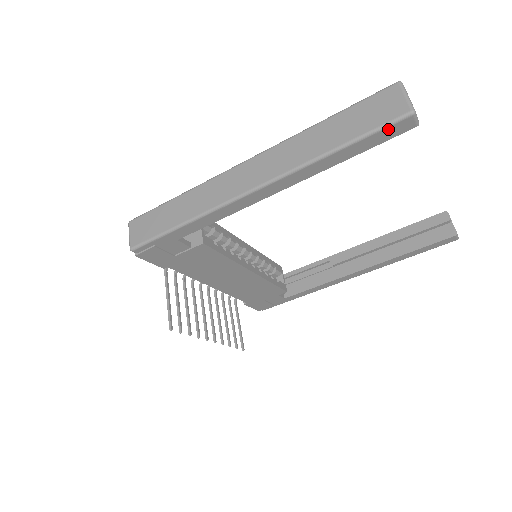
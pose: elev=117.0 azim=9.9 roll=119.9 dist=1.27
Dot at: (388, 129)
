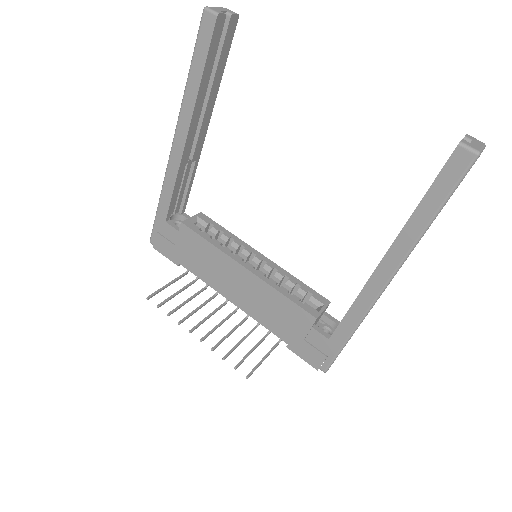
Dot at: (201, 33)
